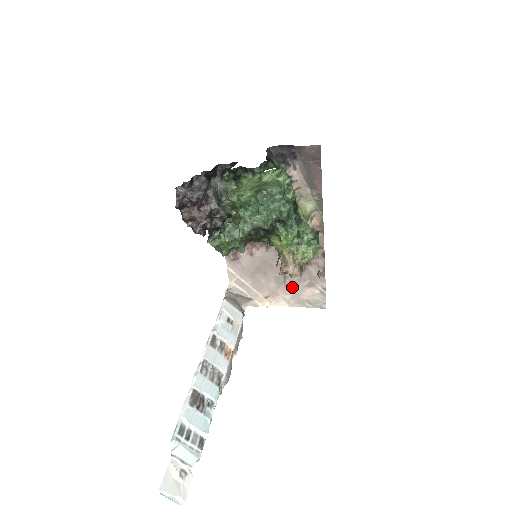
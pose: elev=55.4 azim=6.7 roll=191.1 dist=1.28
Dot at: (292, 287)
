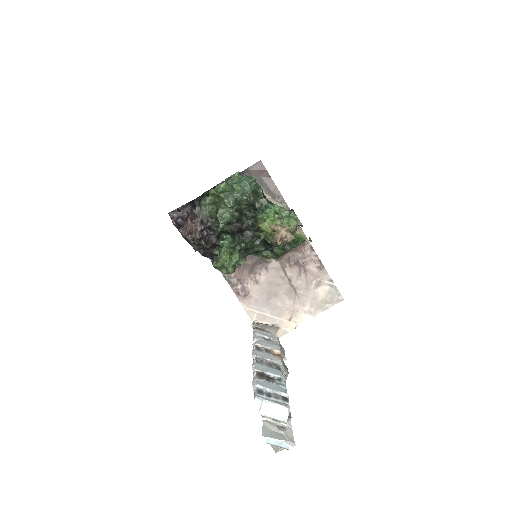
Dot at: (305, 295)
